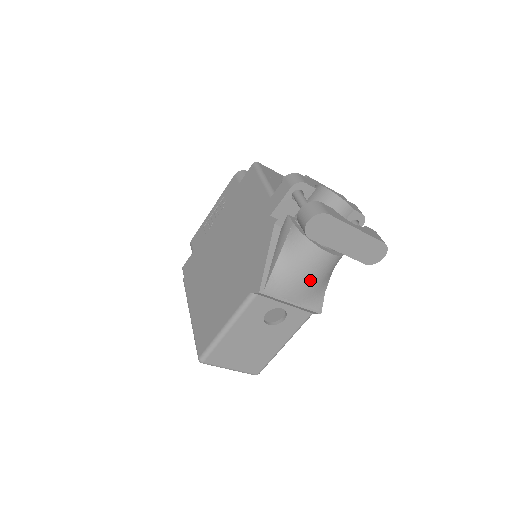
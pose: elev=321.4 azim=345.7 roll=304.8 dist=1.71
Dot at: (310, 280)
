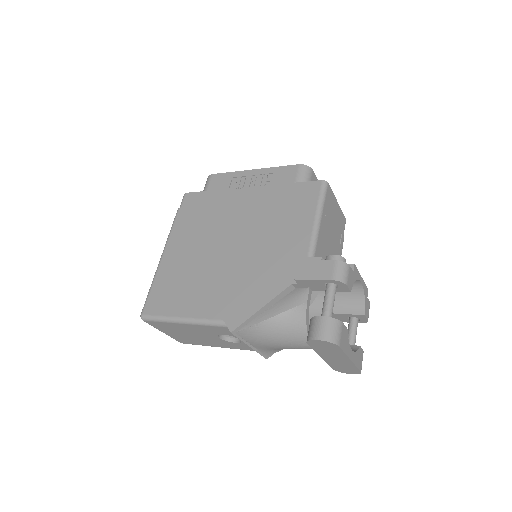
Dot at: (280, 347)
